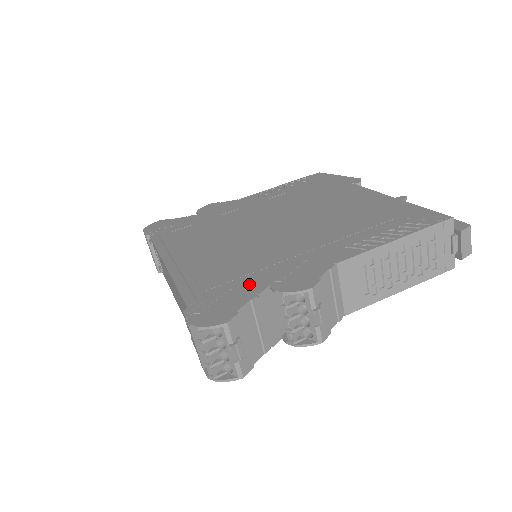
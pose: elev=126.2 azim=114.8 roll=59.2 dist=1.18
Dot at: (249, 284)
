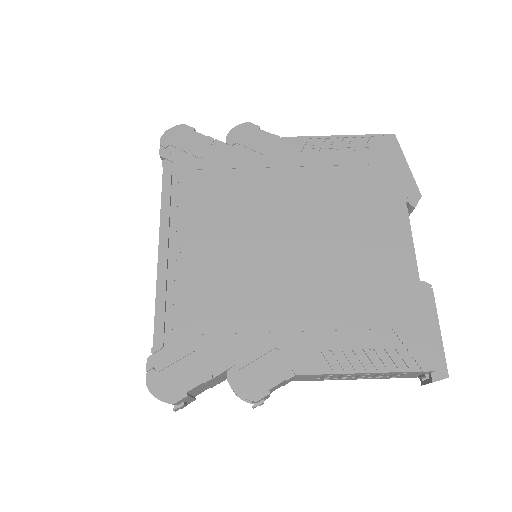
Dot at: (213, 354)
